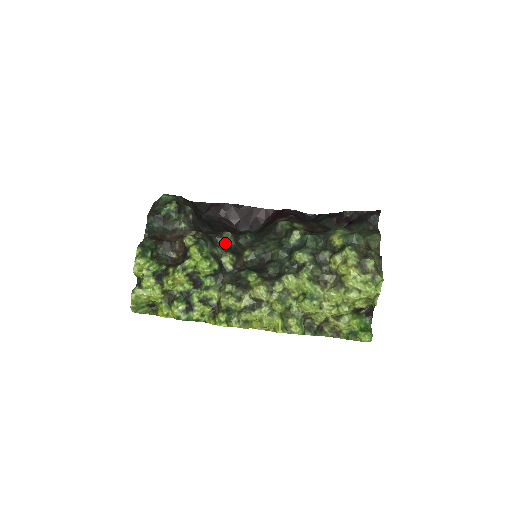
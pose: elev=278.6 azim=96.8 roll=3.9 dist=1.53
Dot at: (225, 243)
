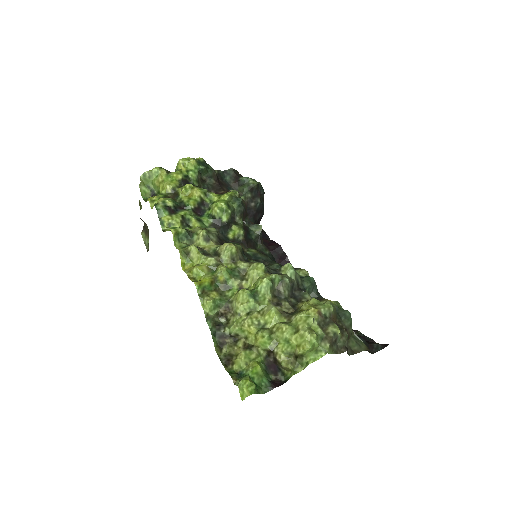
Dot at: (250, 229)
